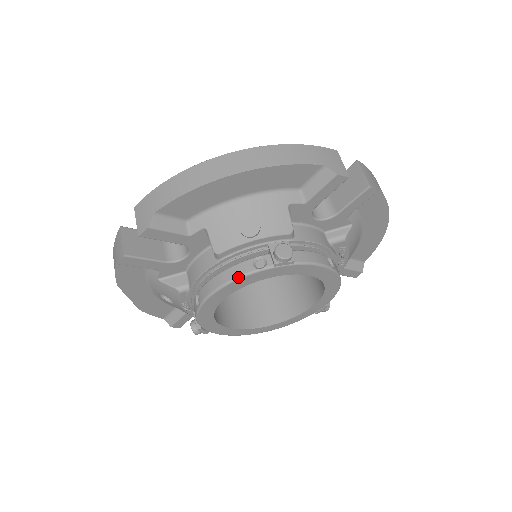
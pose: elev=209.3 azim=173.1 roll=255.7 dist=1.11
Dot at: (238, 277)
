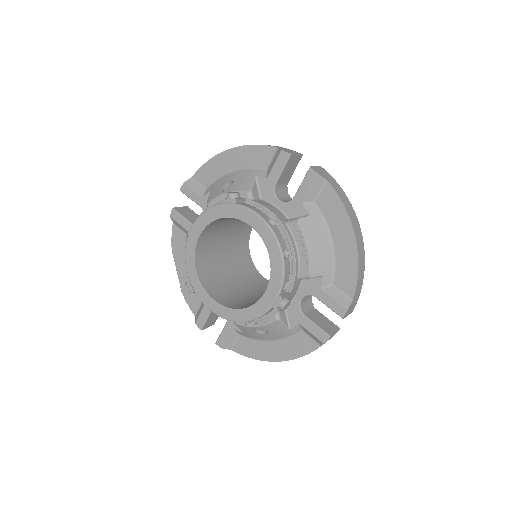
Dot at: (205, 210)
